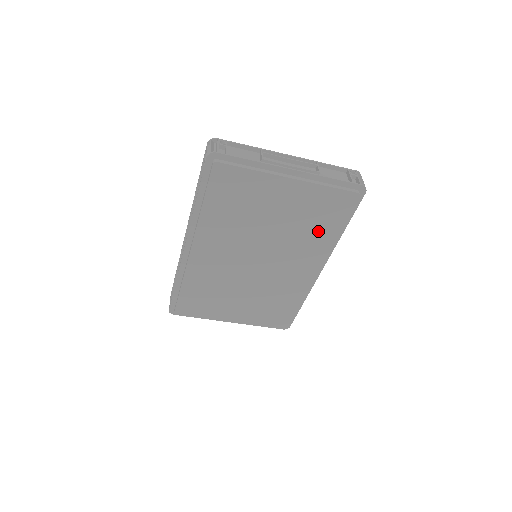
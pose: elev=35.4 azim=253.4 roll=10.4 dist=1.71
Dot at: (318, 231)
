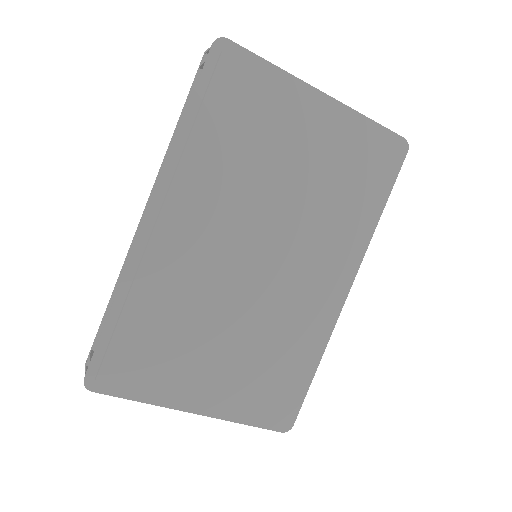
Dot at: (351, 206)
